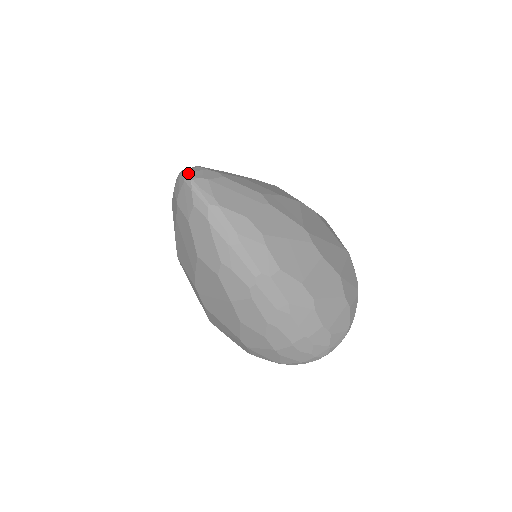
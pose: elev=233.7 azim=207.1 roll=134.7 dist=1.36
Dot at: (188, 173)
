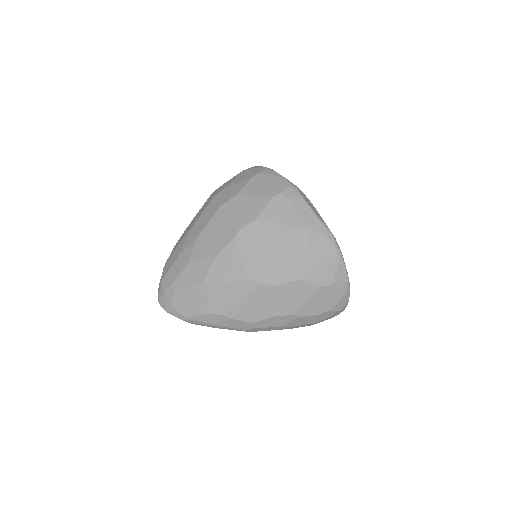
Dot at: (159, 303)
